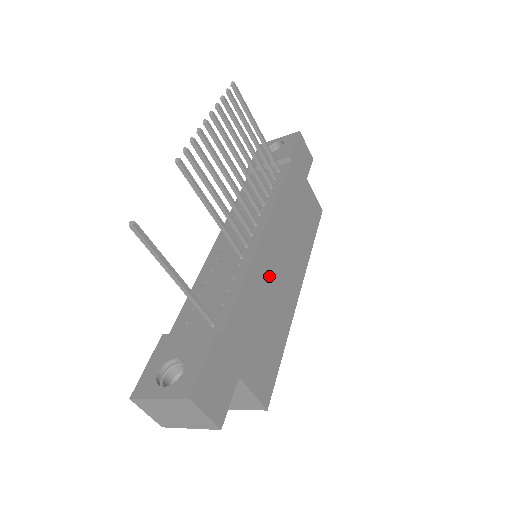
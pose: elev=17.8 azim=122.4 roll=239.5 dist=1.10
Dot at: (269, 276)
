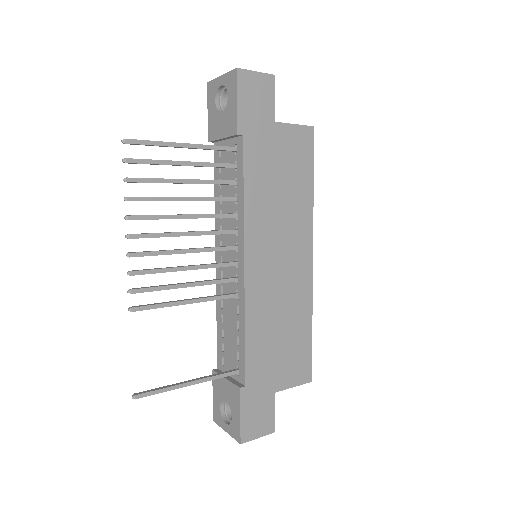
Dot at: (270, 294)
